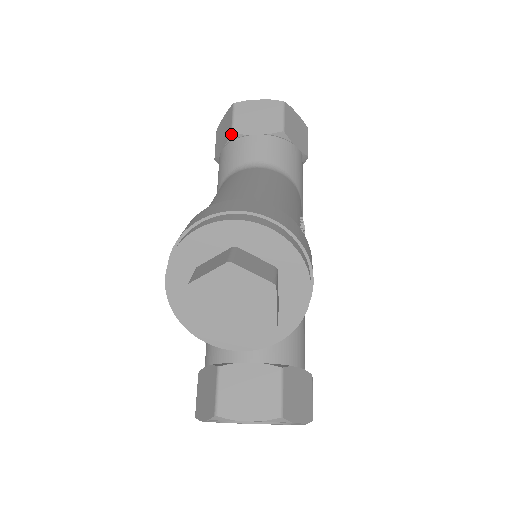
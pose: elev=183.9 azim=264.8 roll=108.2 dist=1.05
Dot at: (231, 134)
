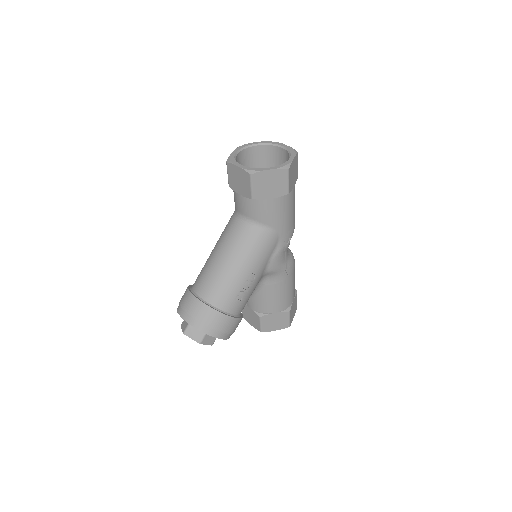
Dot at: (229, 186)
